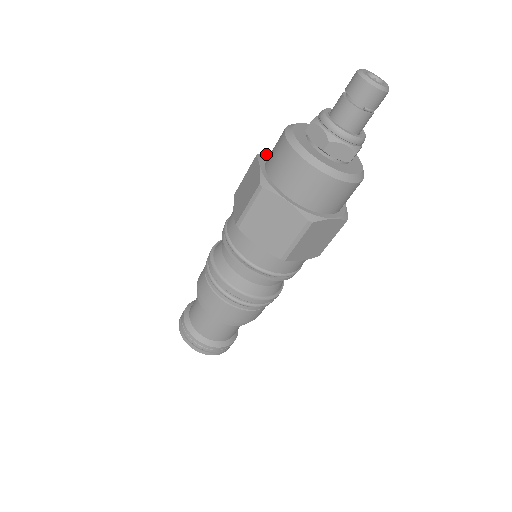
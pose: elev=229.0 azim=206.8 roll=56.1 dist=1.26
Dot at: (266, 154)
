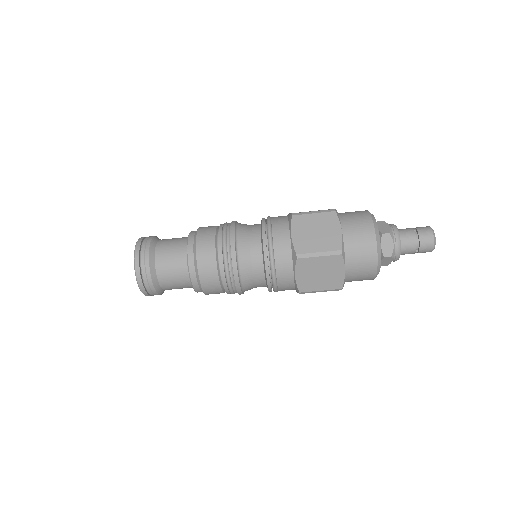
Dot at: occluded
